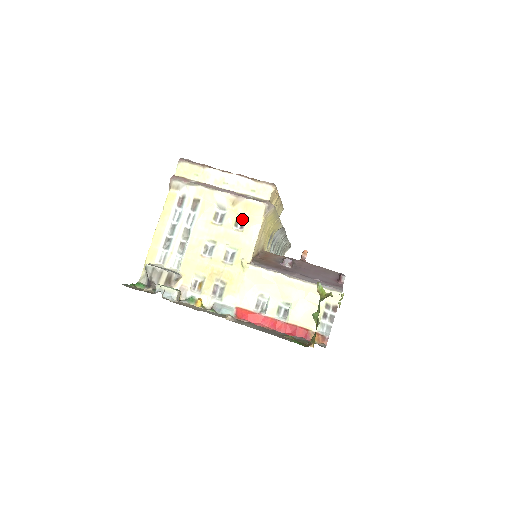
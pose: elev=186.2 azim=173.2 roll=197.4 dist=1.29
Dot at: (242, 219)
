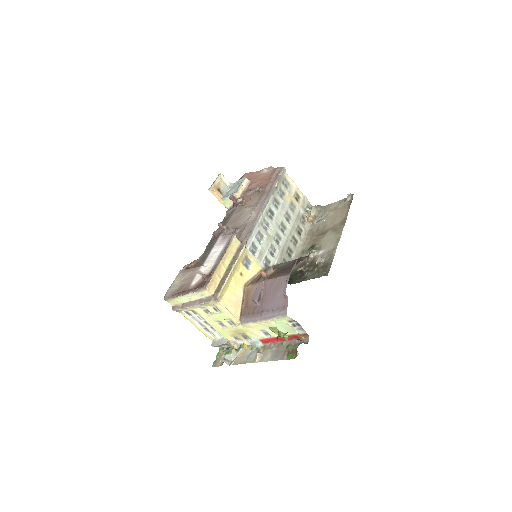
Dot at: (215, 307)
